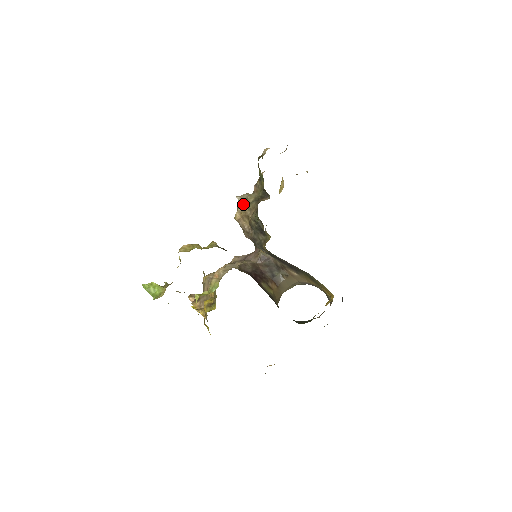
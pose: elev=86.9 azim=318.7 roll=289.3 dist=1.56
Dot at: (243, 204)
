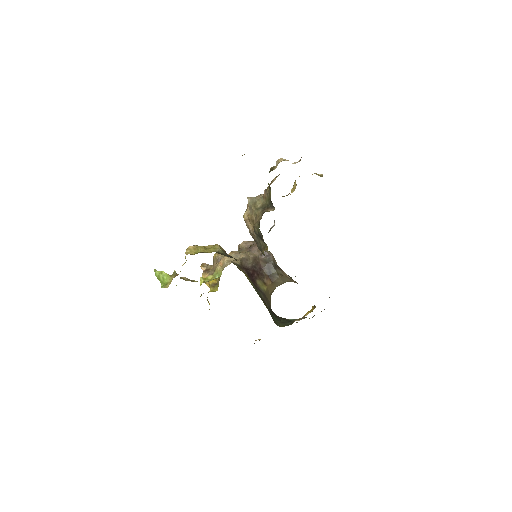
Dot at: (251, 207)
